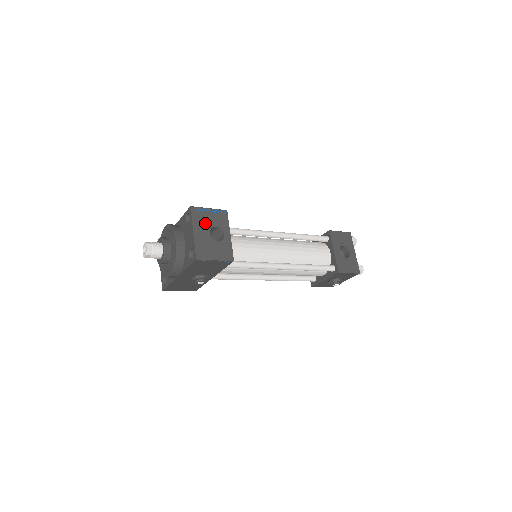
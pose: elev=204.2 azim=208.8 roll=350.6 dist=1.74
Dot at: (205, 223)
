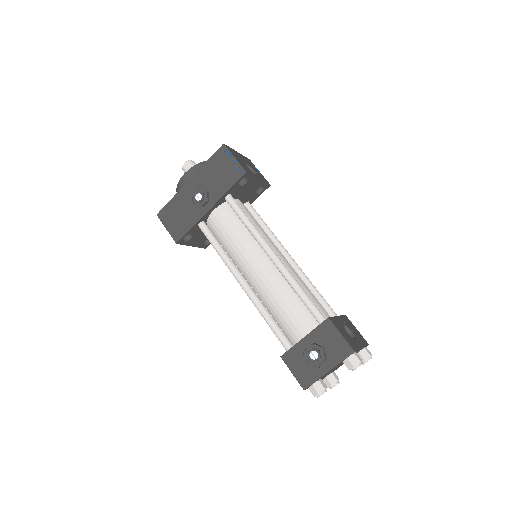
Dot at: (249, 164)
